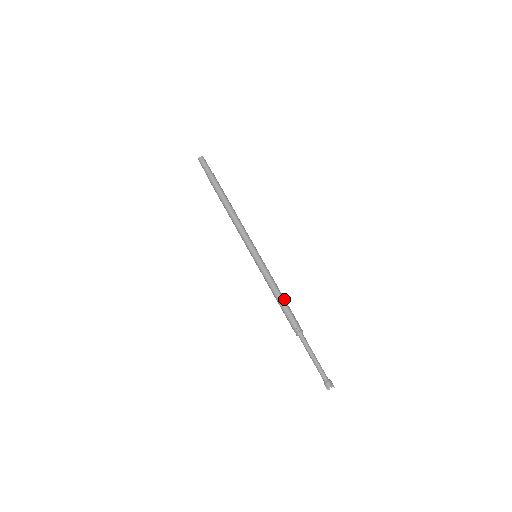
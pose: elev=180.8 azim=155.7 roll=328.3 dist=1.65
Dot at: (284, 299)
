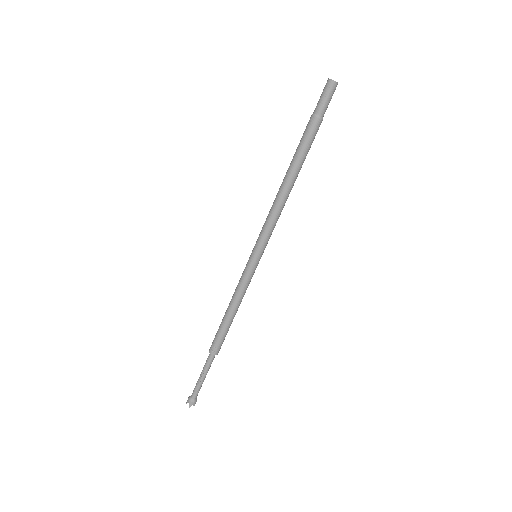
Dot at: occluded
